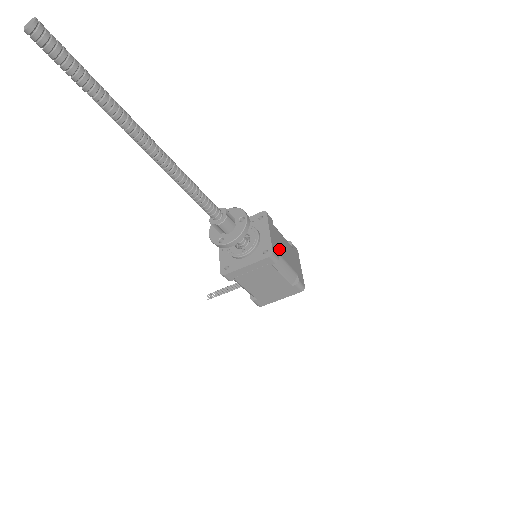
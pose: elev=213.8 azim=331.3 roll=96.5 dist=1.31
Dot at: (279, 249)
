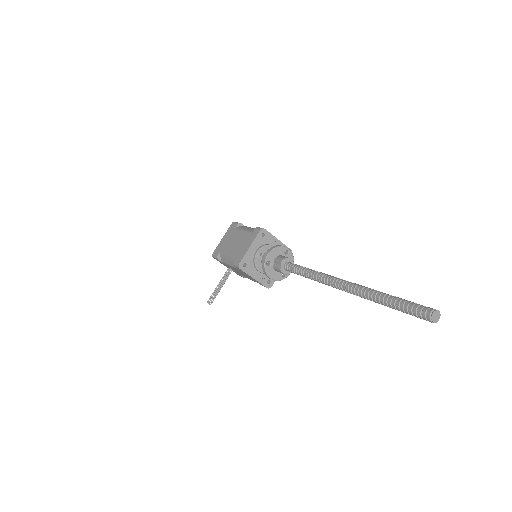
Dot at: occluded
